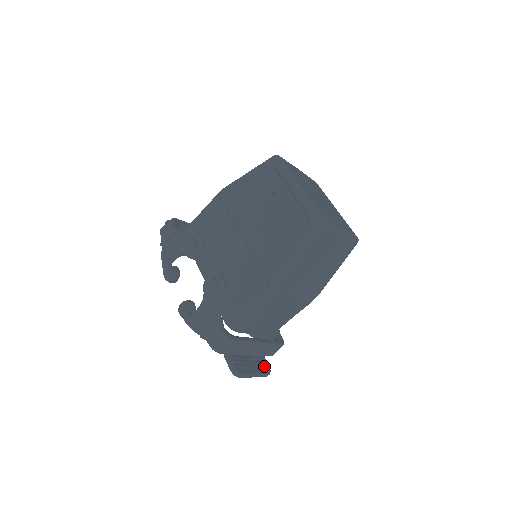
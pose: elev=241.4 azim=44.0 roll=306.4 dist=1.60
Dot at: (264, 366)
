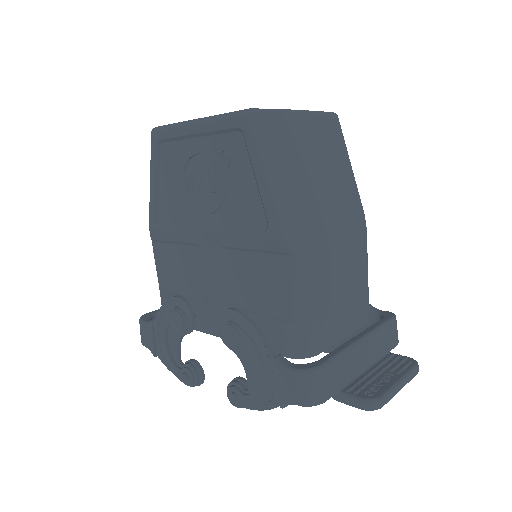
Dot at: (400, 362)
